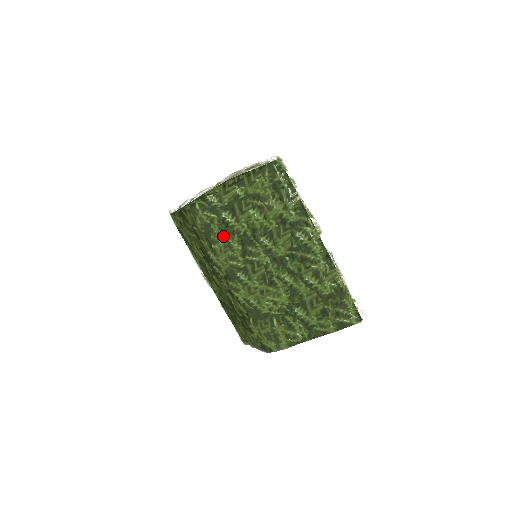
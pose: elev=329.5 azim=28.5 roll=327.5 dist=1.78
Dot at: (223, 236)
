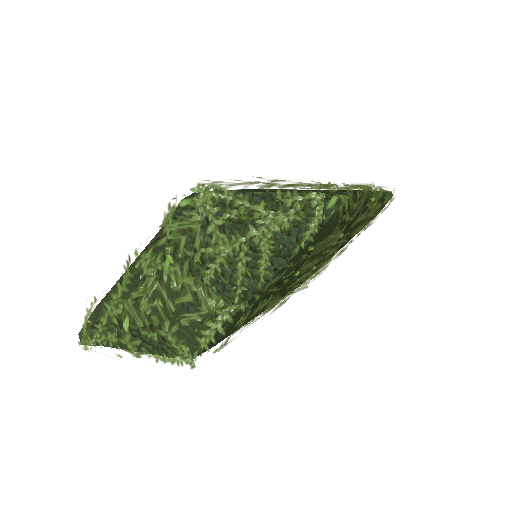
Dot at: (255, 317)
